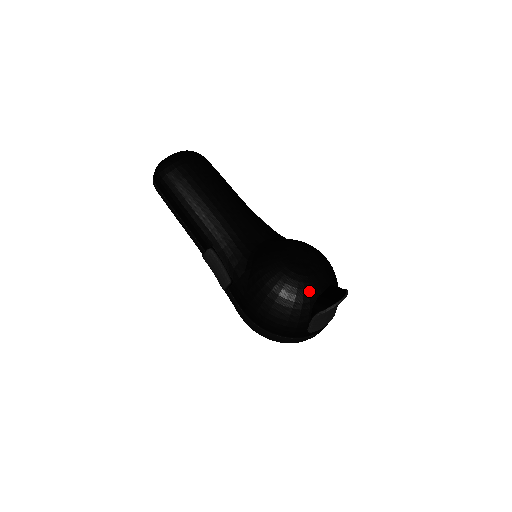
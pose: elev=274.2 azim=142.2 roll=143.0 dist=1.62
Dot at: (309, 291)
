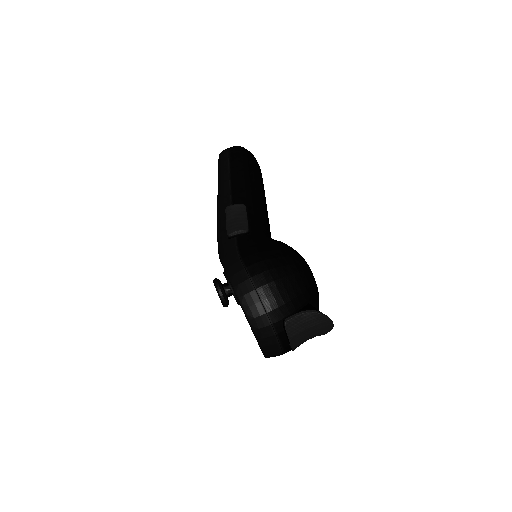
Dot at: (314, 290)
